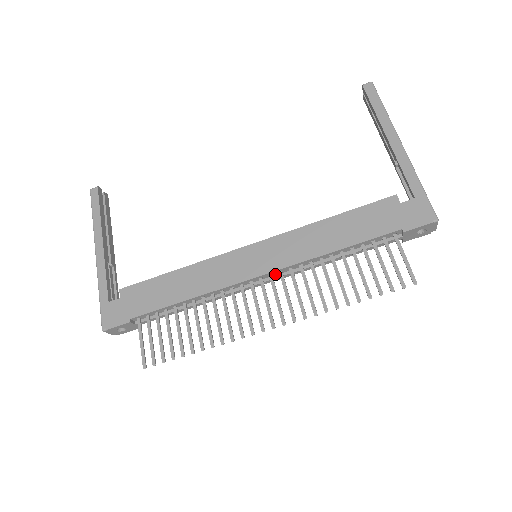
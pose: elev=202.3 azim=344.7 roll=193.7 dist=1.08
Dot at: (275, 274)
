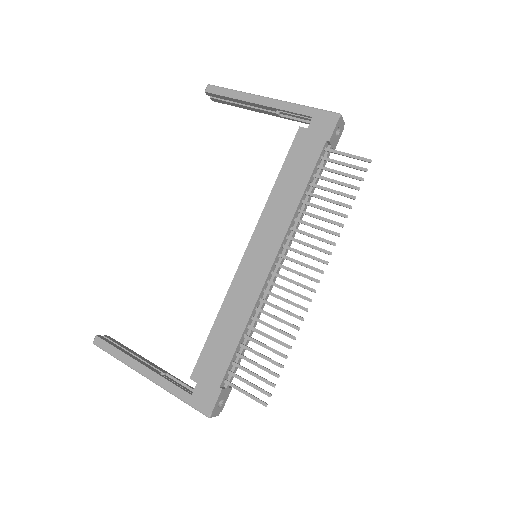
Dot at: (281, 252)
